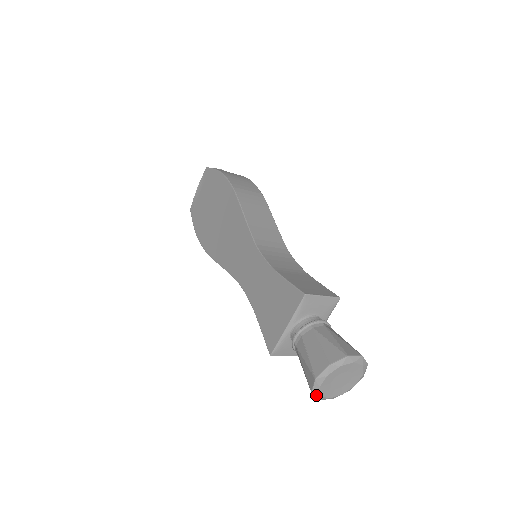
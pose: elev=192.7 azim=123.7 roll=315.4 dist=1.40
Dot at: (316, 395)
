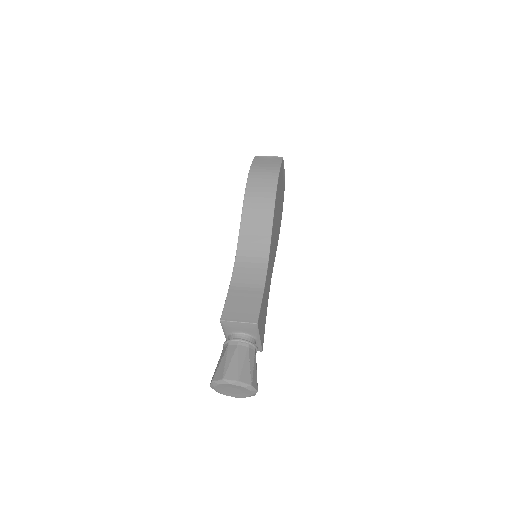
Dot at: (222, 393)
